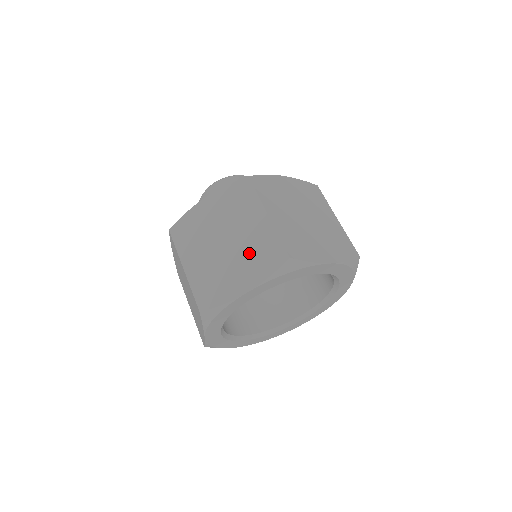
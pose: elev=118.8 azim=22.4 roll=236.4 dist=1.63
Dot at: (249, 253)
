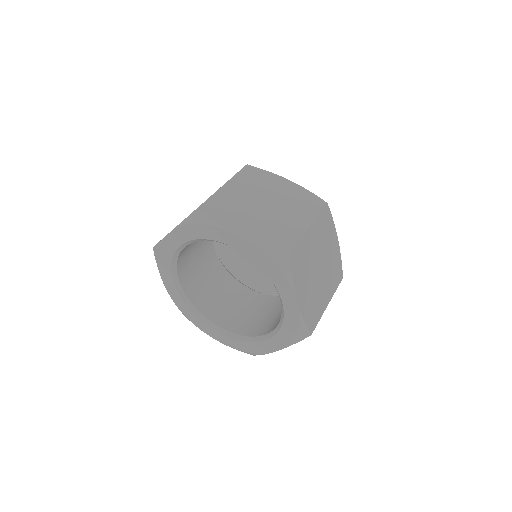
Dot at: (271, 225)
